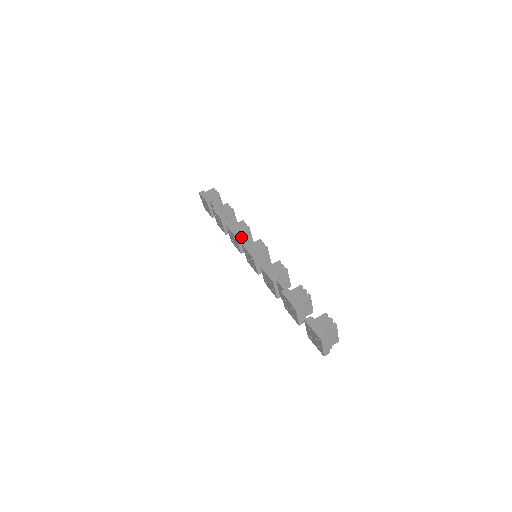
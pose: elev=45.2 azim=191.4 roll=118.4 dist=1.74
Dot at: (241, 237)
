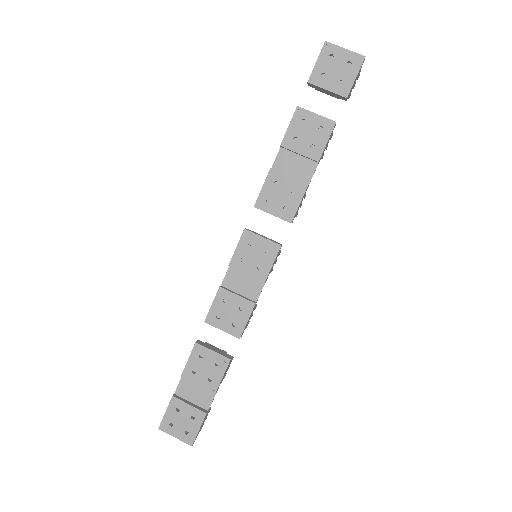
Dot at: (223, 280)
